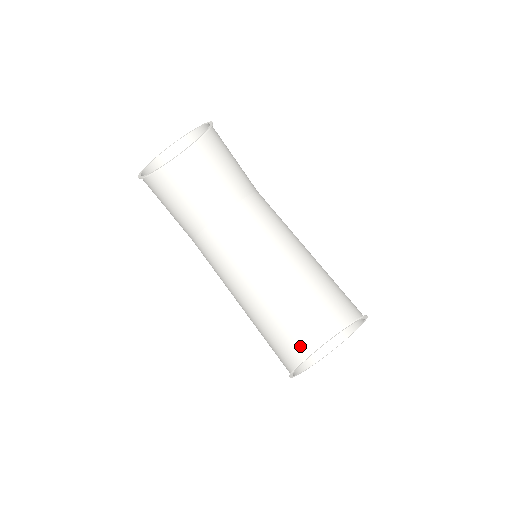
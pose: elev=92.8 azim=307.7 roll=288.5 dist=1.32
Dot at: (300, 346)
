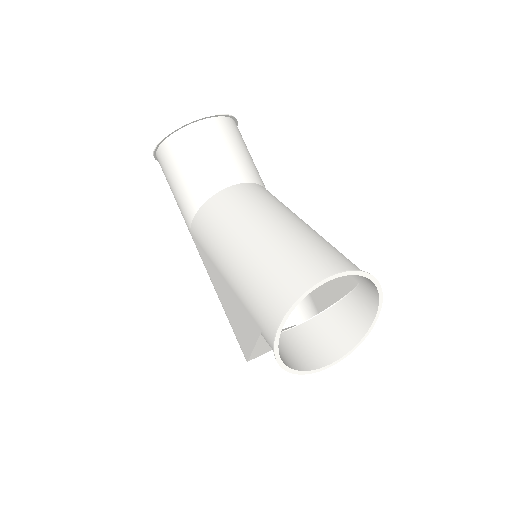
Dot at: (294, 287)
